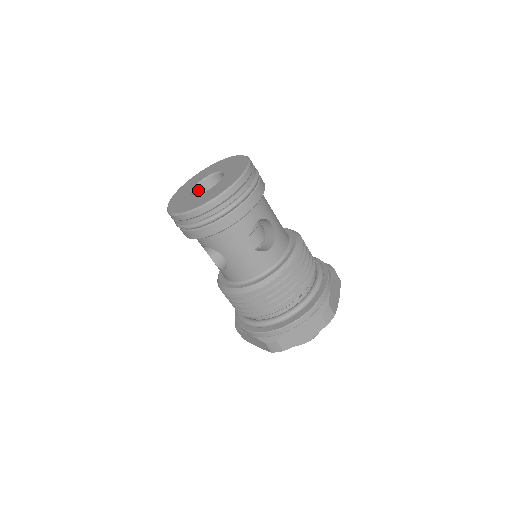
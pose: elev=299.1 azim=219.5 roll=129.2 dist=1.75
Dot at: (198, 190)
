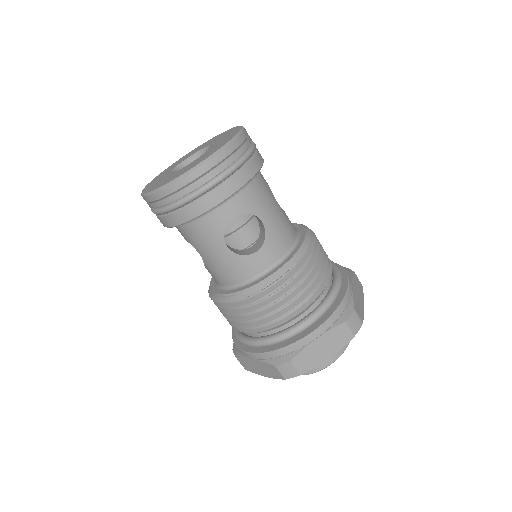
Dot at: occluded
